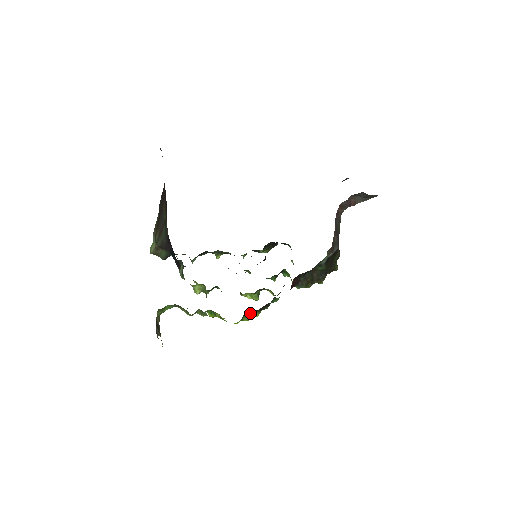
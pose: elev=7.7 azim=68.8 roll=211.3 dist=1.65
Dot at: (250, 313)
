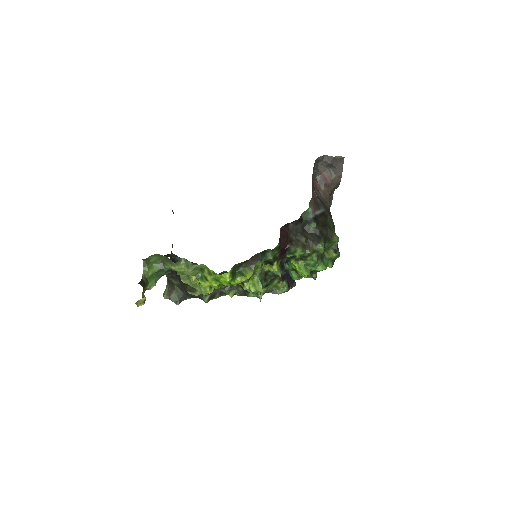
Dot at: (243, 271)
